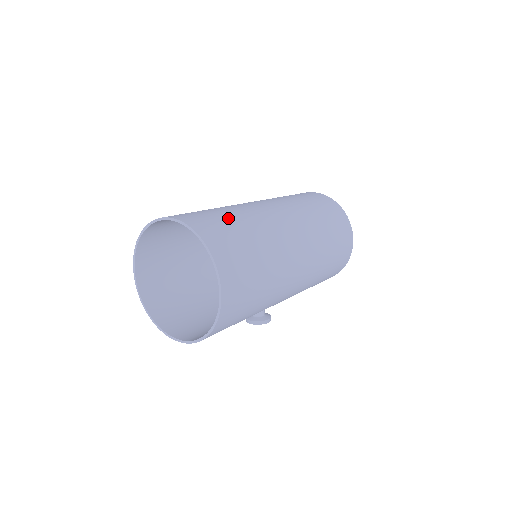
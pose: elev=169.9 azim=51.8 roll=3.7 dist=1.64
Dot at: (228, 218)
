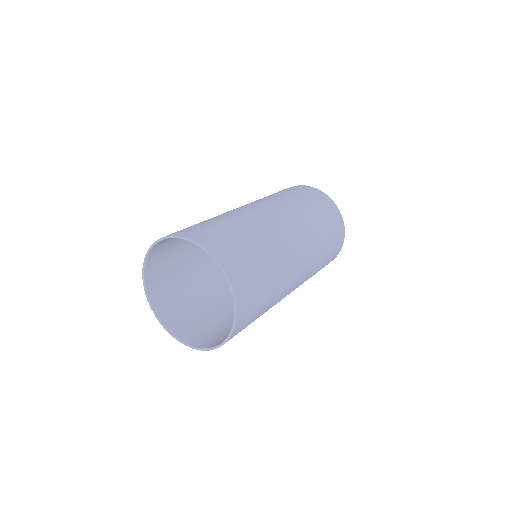
Dot at: (250, 246)
